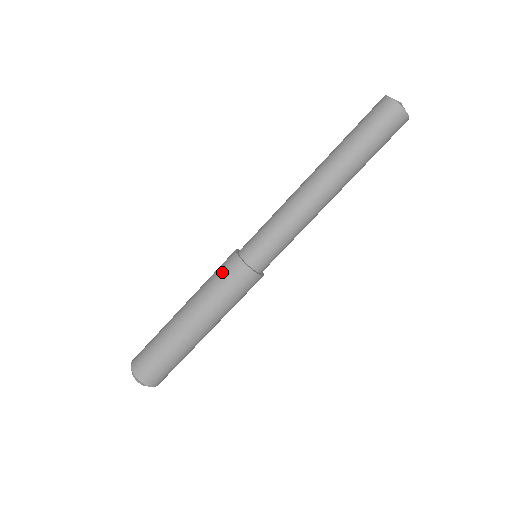
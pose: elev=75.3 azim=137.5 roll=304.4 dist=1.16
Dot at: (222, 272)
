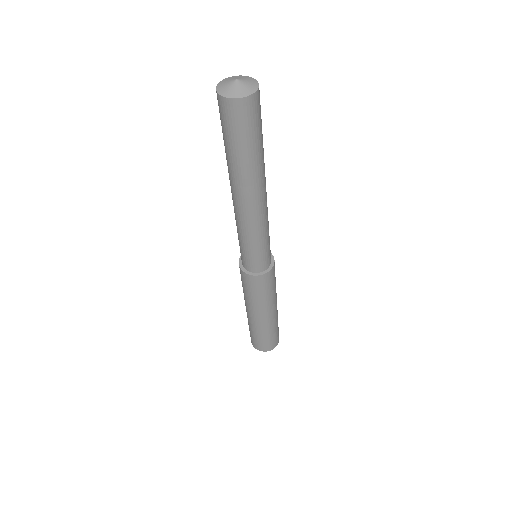
Dot at: occluded
